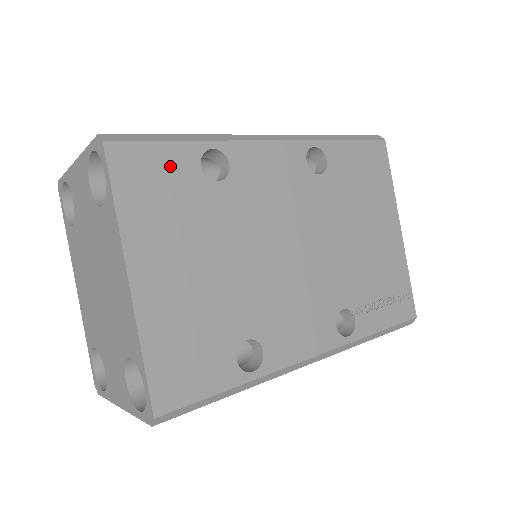
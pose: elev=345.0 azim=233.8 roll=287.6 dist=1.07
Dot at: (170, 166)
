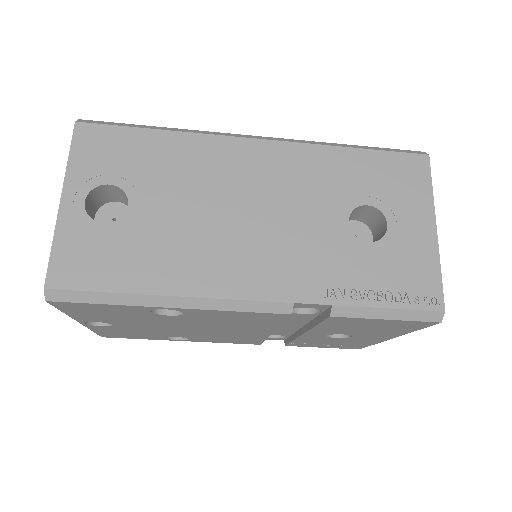
Dot at: occluded
